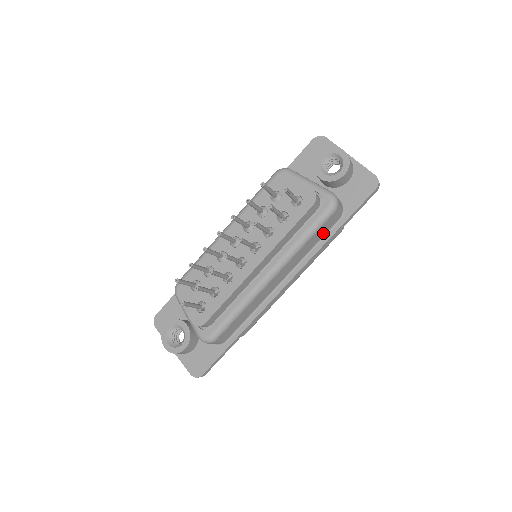
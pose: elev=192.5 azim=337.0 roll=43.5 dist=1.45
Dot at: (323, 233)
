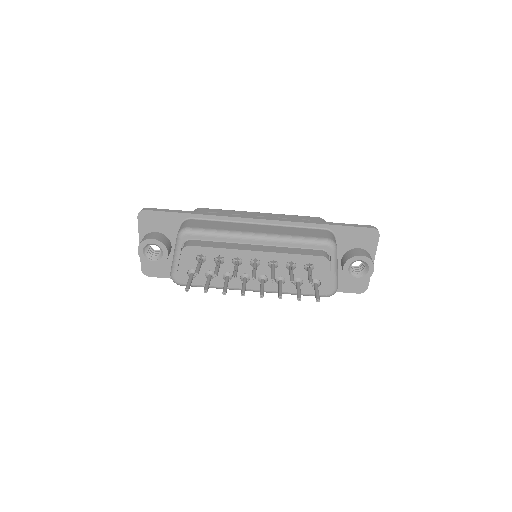
Dot at: occluded
